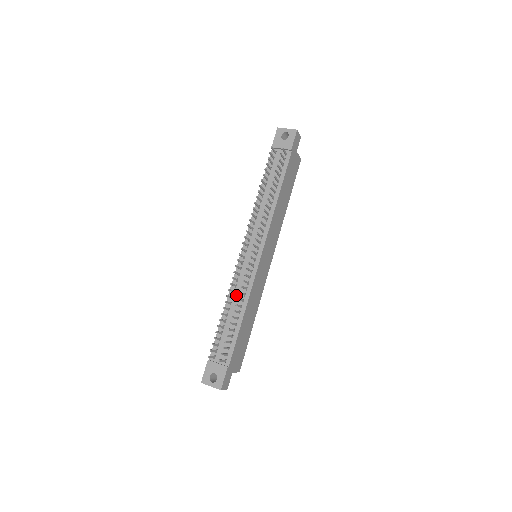
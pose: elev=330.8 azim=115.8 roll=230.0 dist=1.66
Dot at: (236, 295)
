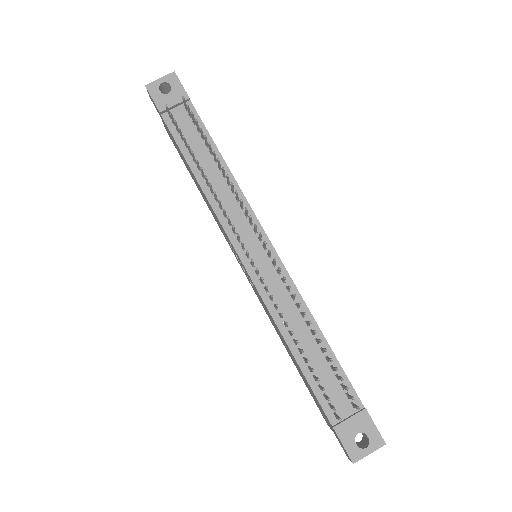
Dot at: (287, 317)
